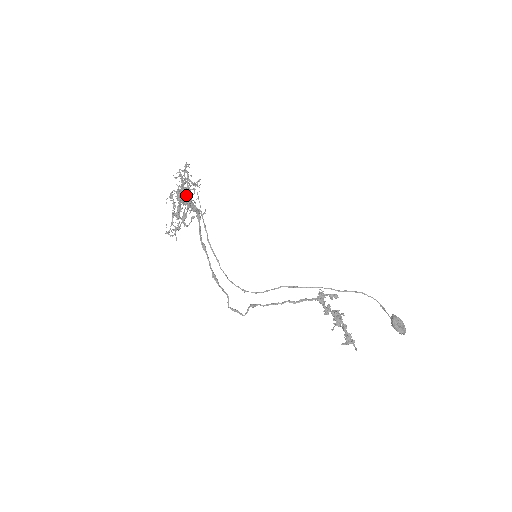
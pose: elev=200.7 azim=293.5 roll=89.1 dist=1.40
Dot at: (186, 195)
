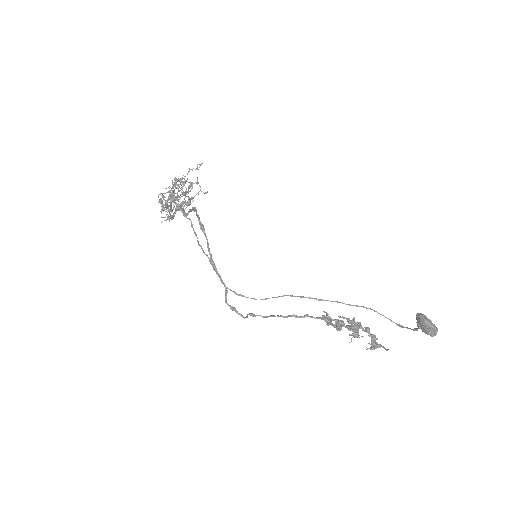
Dot at: (185, 181)
